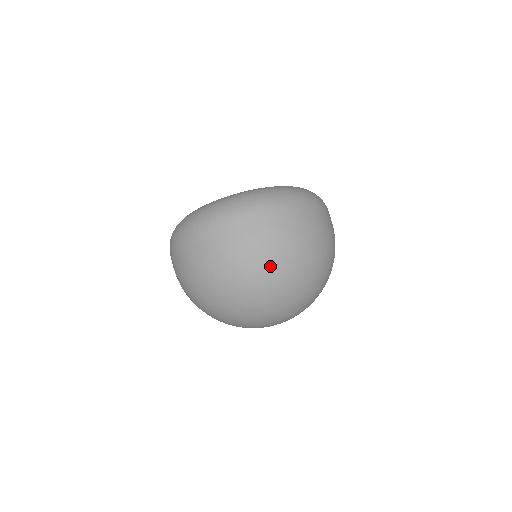
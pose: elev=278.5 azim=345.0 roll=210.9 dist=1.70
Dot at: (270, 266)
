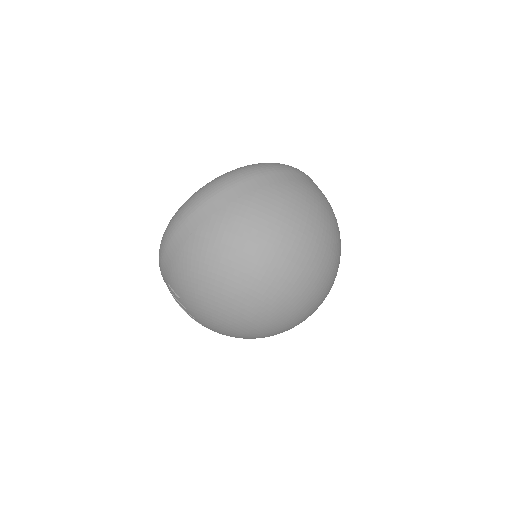
Dot at: (274, 227)
